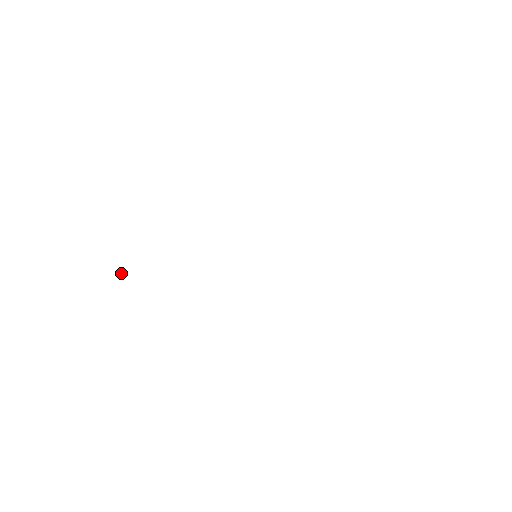
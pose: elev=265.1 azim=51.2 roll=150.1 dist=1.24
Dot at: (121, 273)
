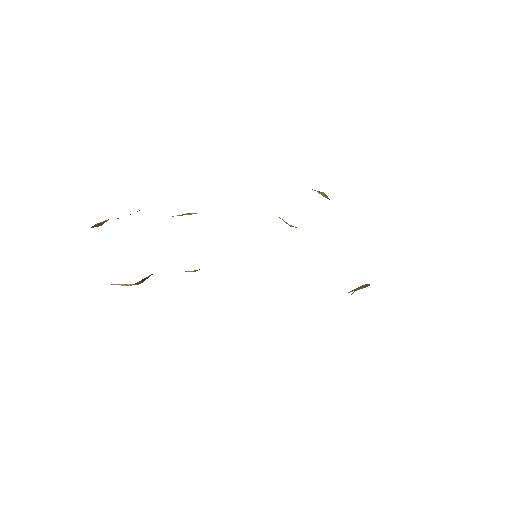
Dot at: (106, 220)
